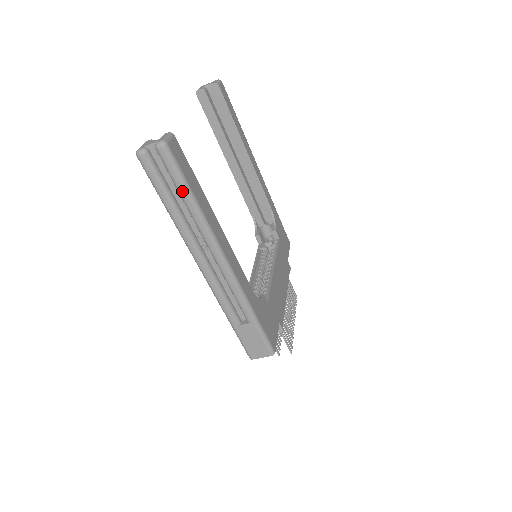
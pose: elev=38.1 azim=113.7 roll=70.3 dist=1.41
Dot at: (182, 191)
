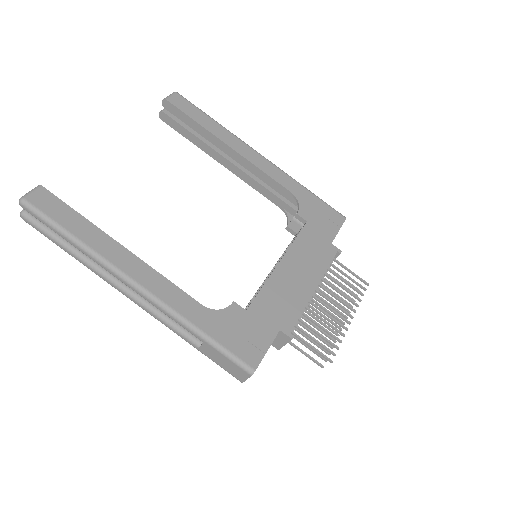
Dot at: (59, 234)
